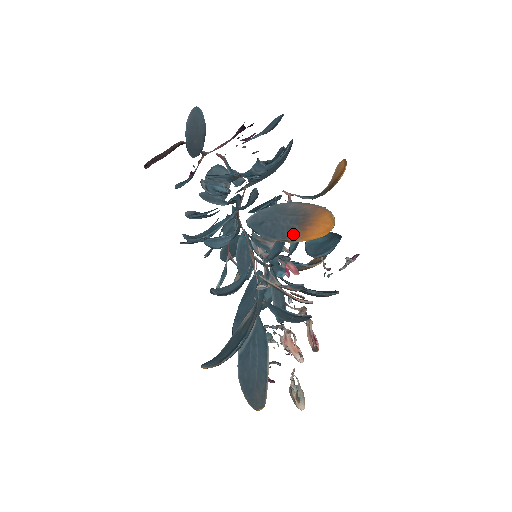
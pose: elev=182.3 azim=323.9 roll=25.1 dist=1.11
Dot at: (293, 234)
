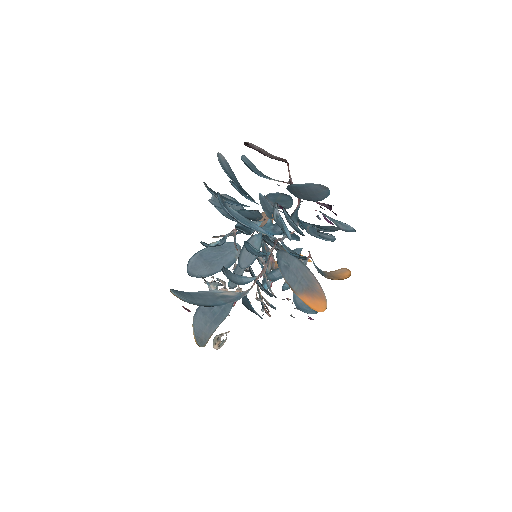
Dot at: (299, 290)
